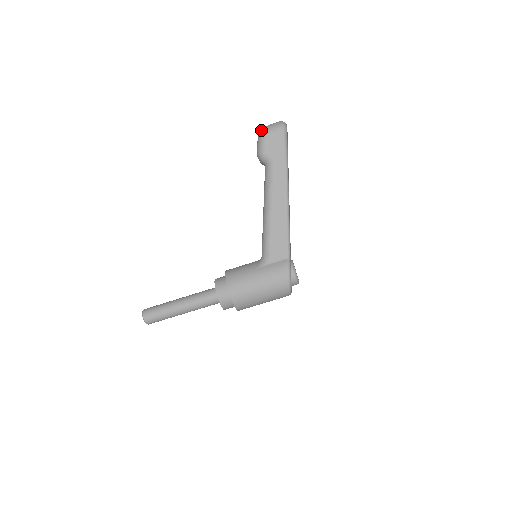
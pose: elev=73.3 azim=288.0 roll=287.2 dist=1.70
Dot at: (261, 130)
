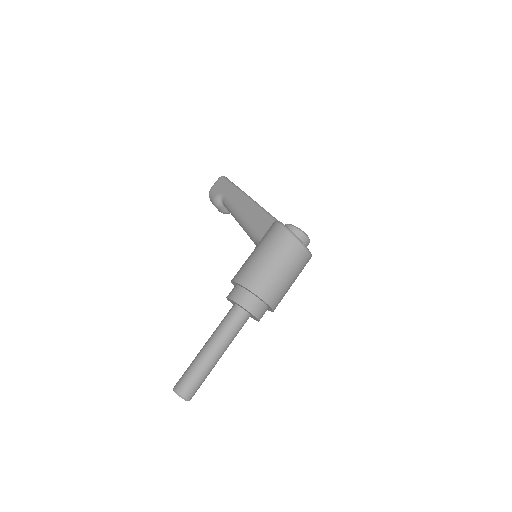
Dot at: occluded
